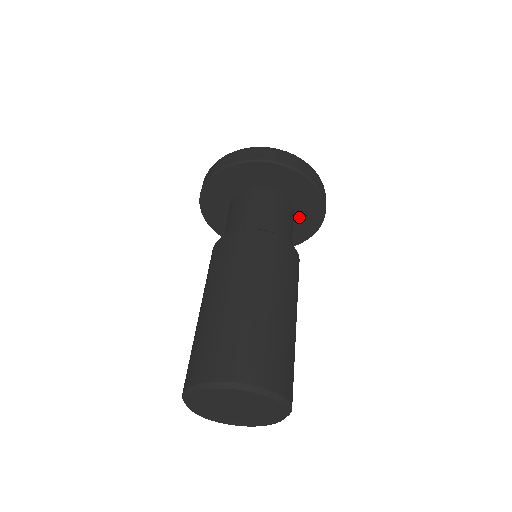
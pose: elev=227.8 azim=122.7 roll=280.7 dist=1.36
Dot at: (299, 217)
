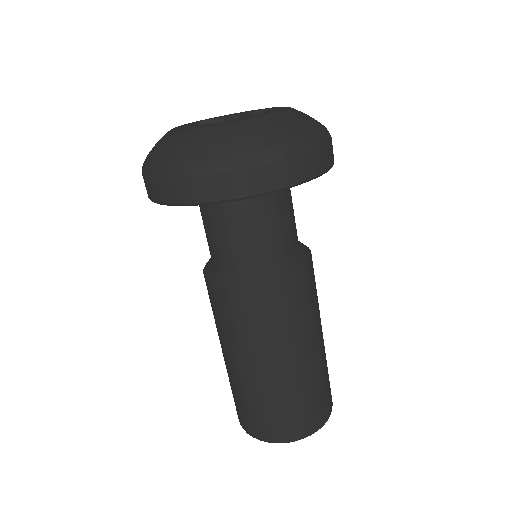
Dot at: occluded
